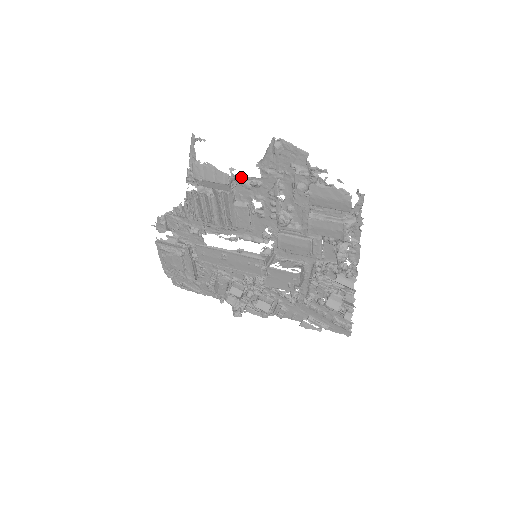
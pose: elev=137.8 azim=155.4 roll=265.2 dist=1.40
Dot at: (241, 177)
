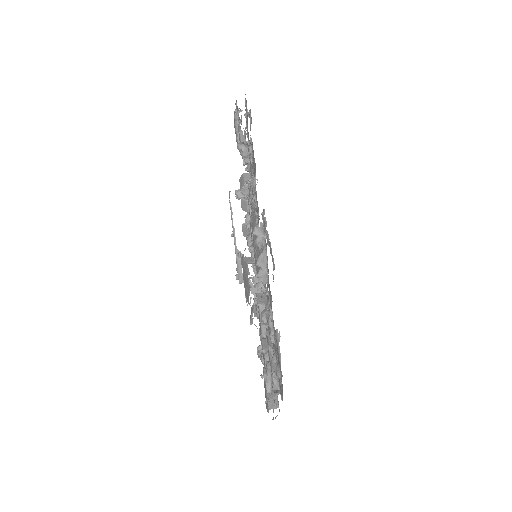
Dot at: occluded
